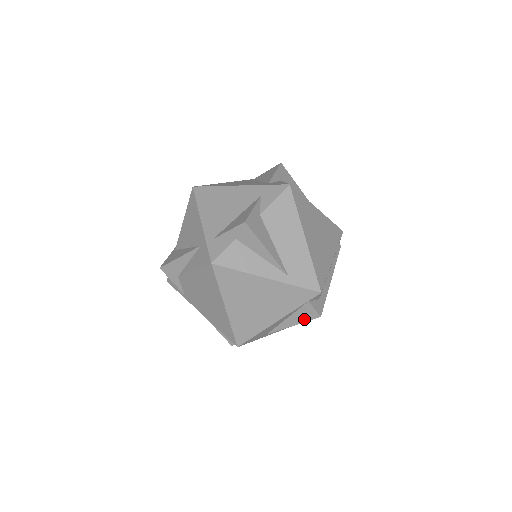
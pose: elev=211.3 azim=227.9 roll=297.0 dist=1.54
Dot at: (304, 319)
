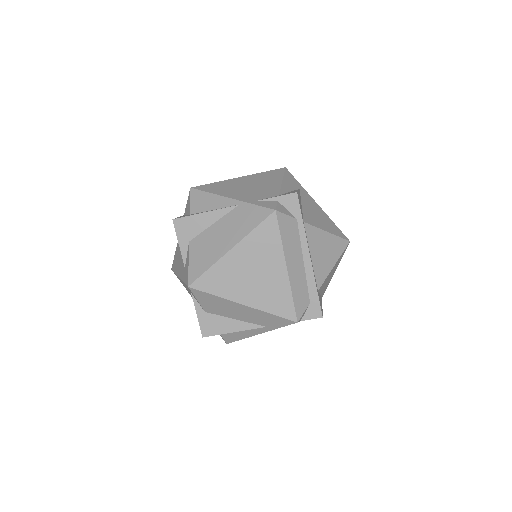
Dot at: occluded
